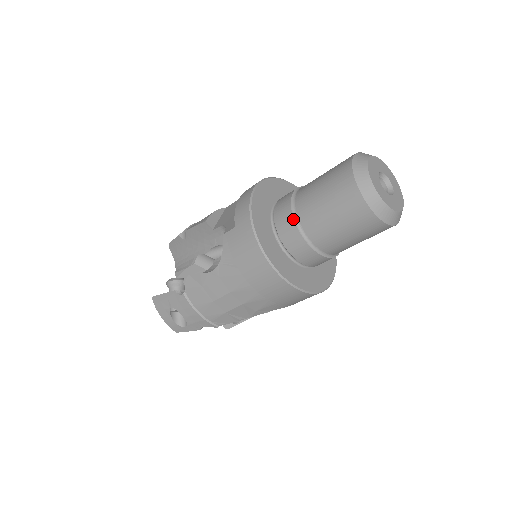
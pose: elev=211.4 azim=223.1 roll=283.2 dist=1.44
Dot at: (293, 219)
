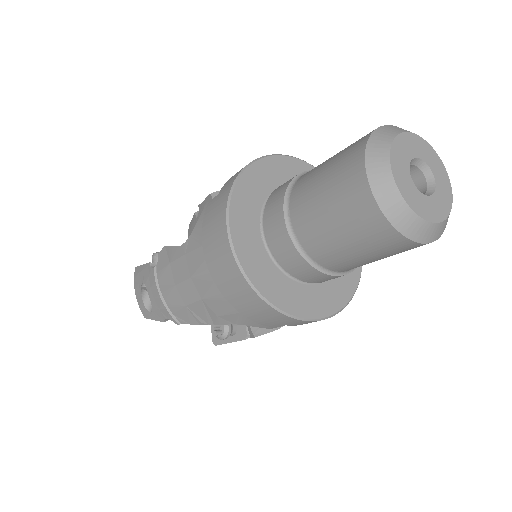
Dot at: (283, 199)
